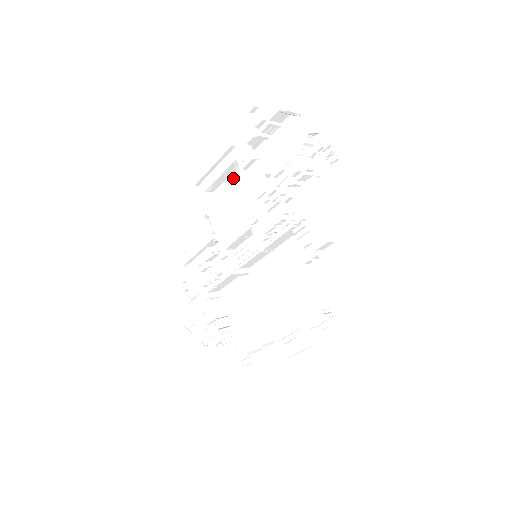
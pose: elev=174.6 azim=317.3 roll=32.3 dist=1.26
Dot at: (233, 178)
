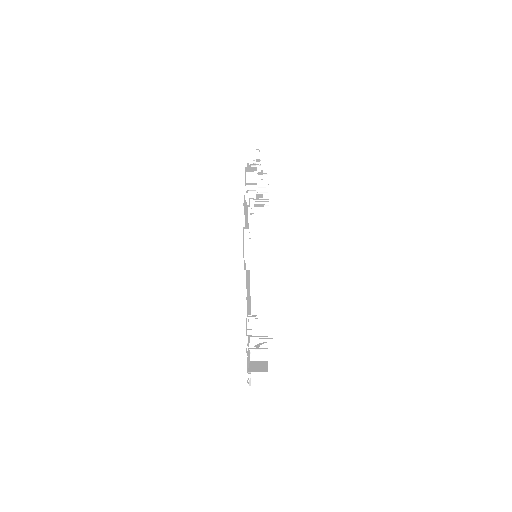
Dot at: occluded
